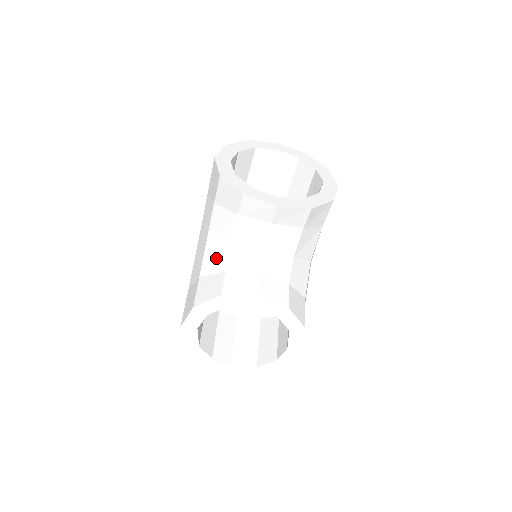
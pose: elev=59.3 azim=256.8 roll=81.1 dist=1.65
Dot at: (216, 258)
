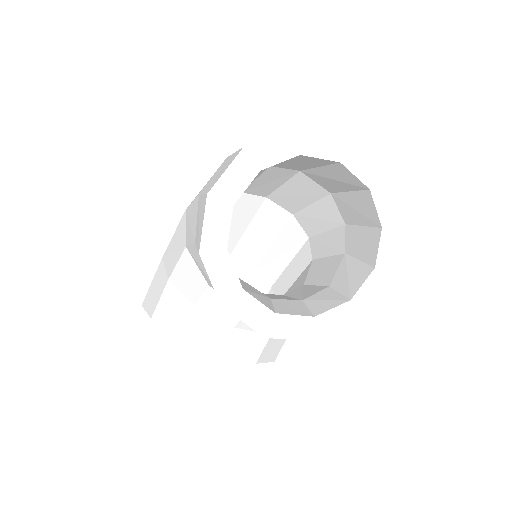
Dot at: (190, 281)
